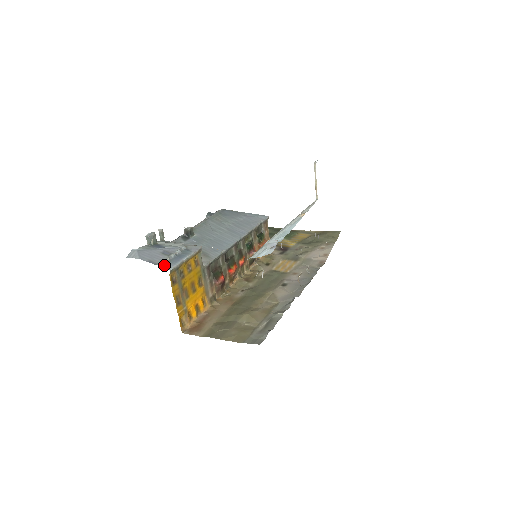
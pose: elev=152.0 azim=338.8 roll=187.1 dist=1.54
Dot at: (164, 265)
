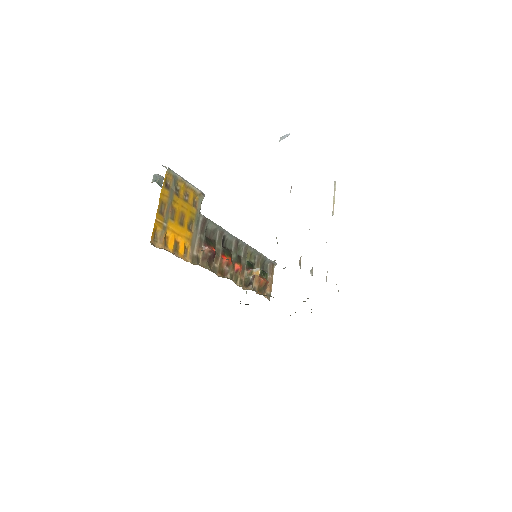
Dot at: occluded
